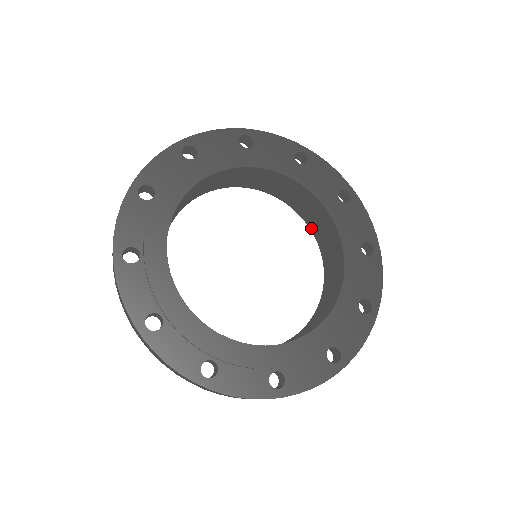
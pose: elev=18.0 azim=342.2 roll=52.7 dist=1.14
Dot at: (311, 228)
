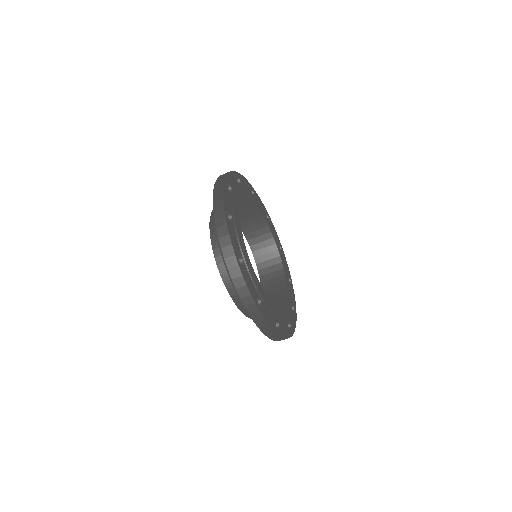
Dot at: occluded
